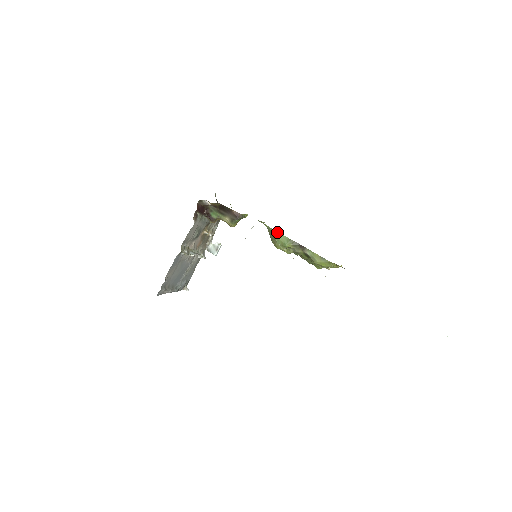
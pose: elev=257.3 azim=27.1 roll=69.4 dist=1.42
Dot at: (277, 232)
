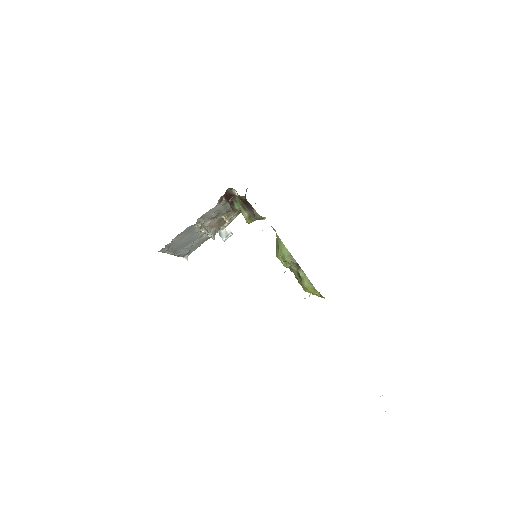
Dot at: (283, 244)
